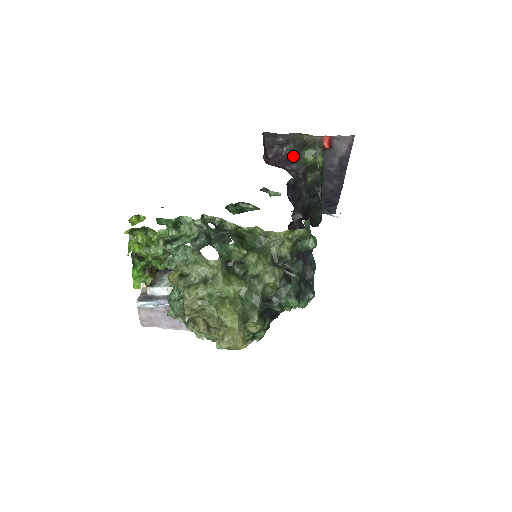
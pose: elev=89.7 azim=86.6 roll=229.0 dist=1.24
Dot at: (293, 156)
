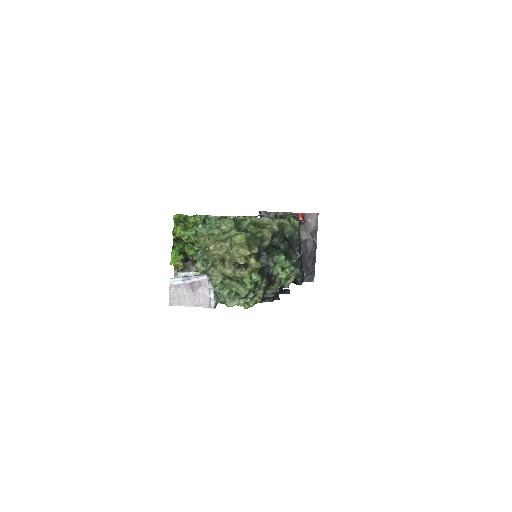
Dot at: occluded
